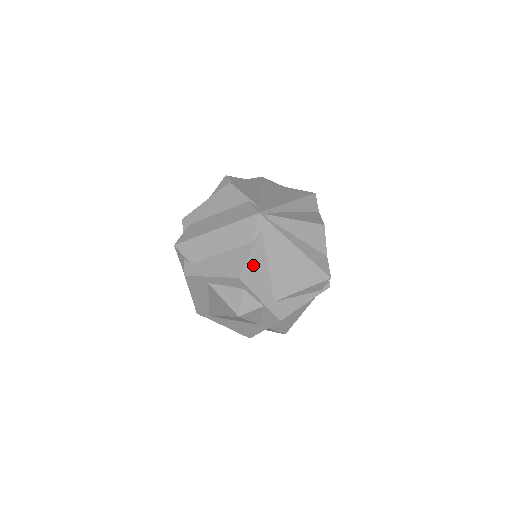
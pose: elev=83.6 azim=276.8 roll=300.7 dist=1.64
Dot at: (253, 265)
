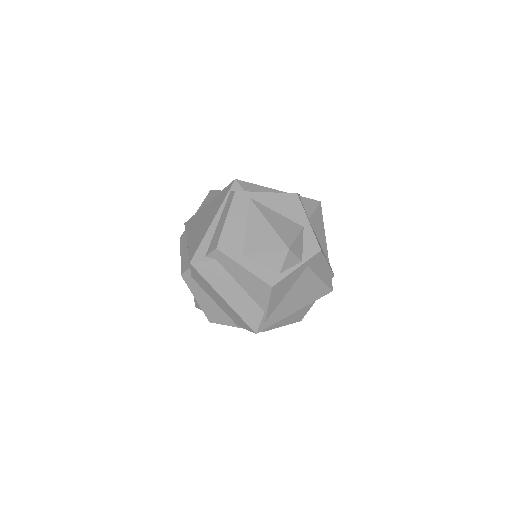
Dot at: occluded
